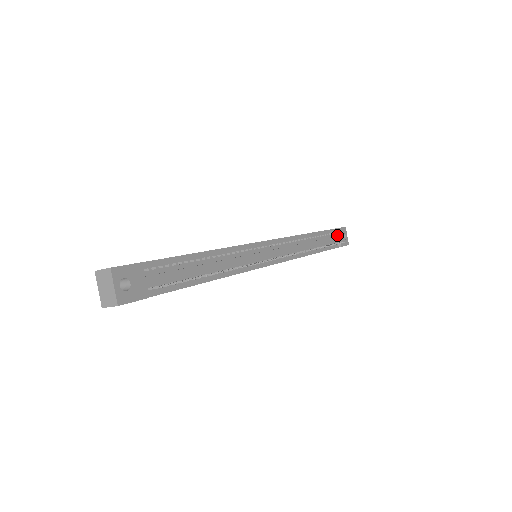
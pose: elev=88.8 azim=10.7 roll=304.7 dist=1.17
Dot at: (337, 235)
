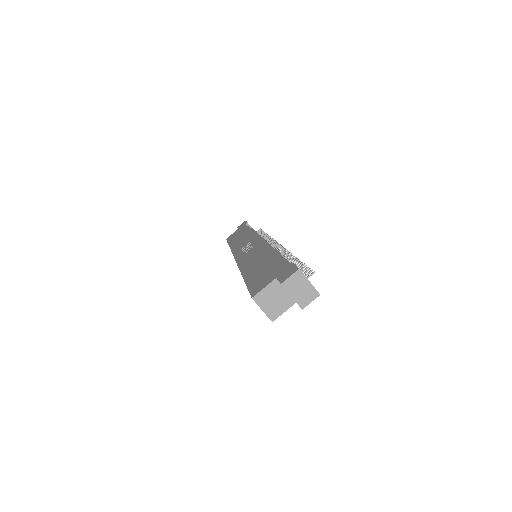
Dot at: occluded
